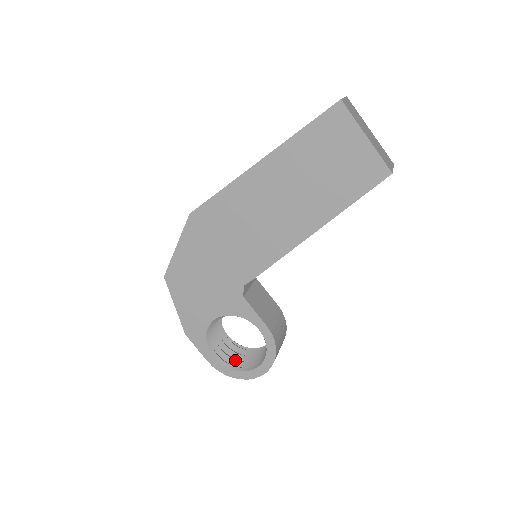
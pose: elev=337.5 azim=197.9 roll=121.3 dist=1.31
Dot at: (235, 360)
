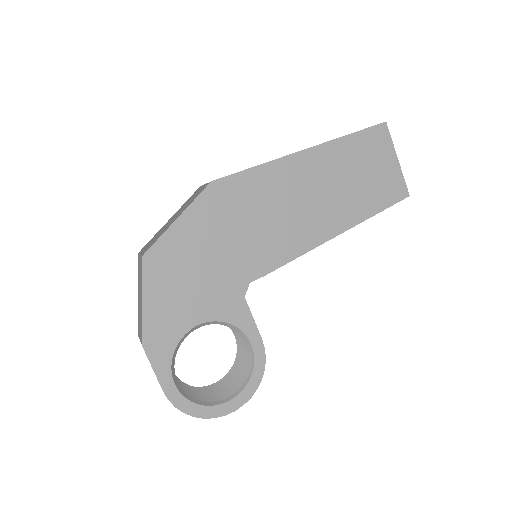
Dot at: (193, 394)
